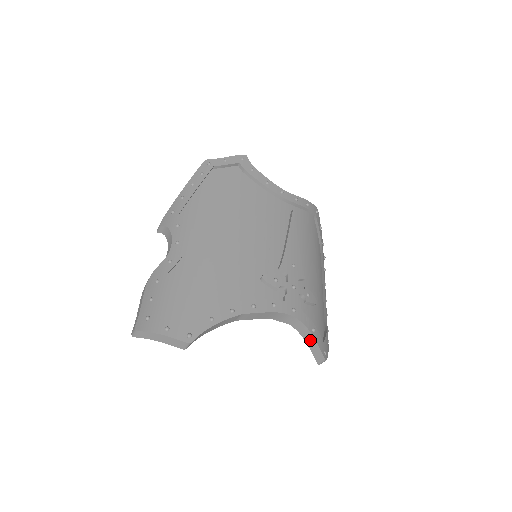
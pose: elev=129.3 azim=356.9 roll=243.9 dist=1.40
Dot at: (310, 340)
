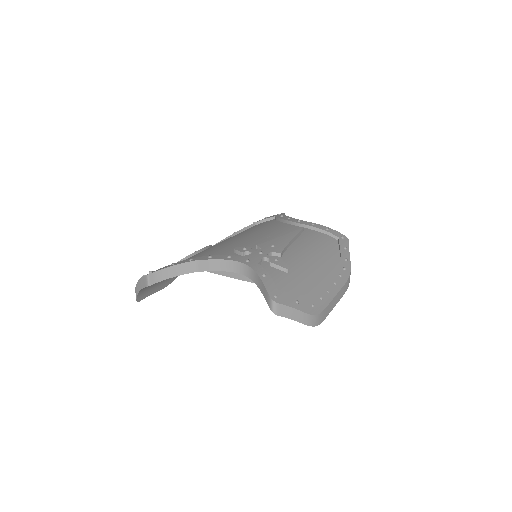
Dot at: (260, 285)
